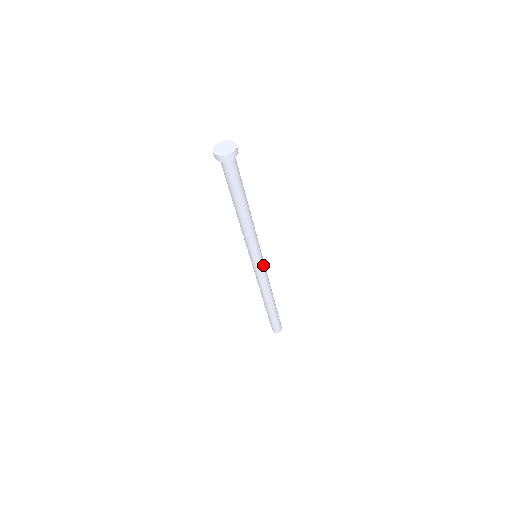
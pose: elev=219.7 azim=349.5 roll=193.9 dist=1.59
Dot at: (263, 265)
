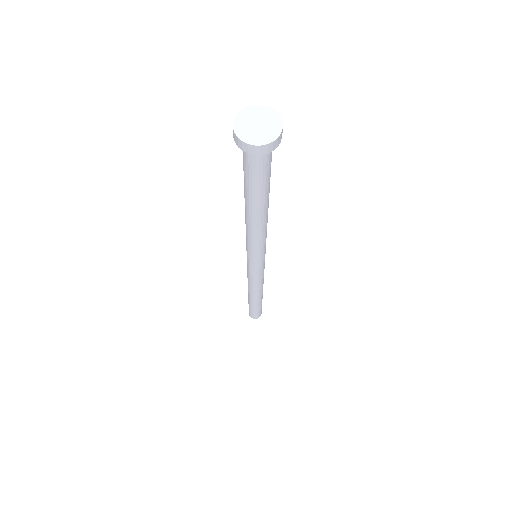
Dot at: (264, 263)
